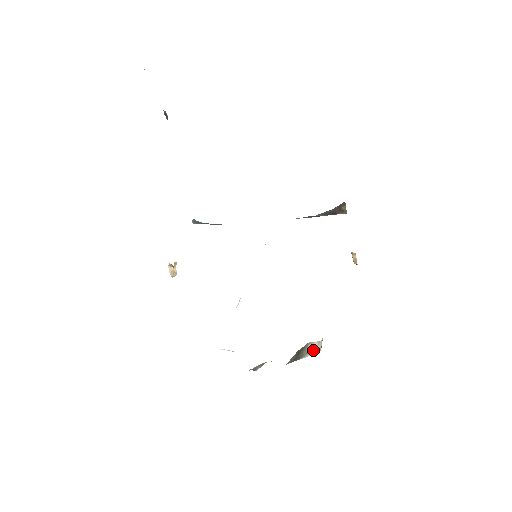
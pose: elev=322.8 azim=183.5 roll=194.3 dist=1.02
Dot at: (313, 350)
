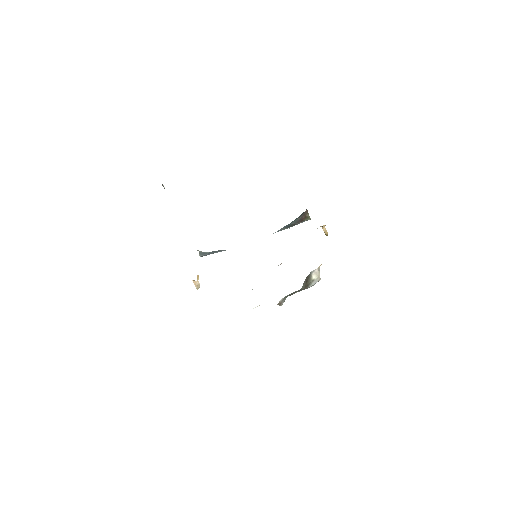
Dot at: (315, 278)
